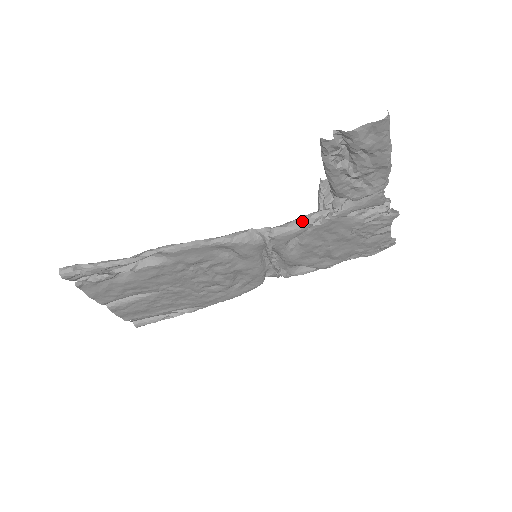
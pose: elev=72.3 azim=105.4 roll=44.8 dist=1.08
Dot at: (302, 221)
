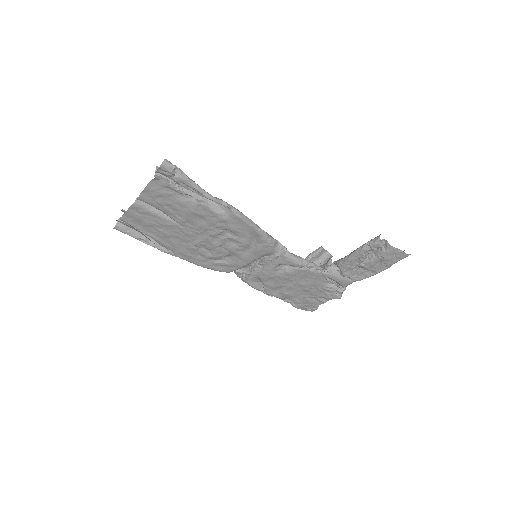
Dot at: (304, 261)
